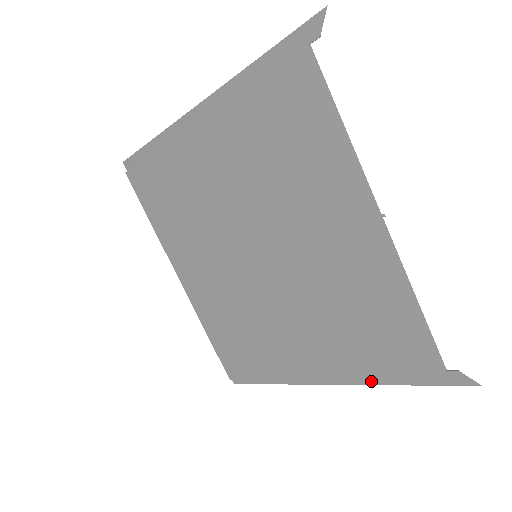
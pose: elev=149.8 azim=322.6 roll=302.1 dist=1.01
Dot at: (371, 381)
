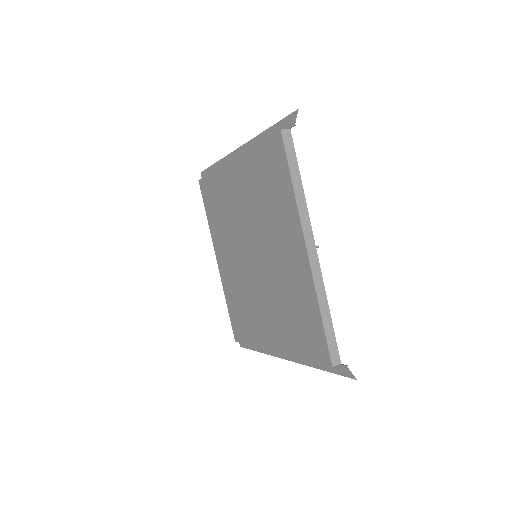
Dot at: (306, 362)
